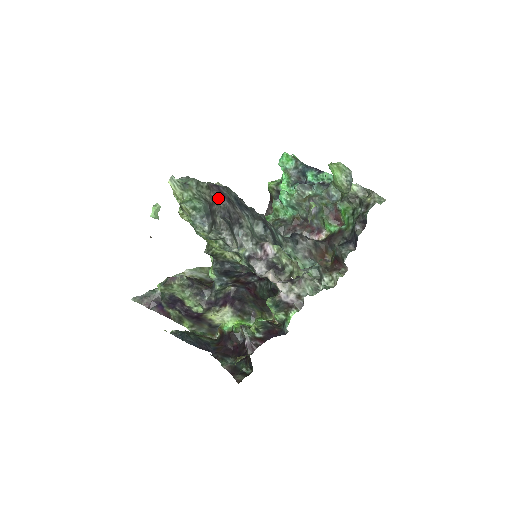
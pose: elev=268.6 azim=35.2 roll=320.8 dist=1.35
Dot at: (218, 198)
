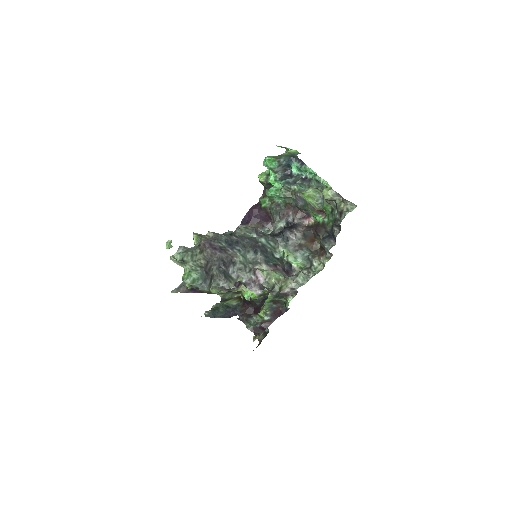
Dot at: (211, 255)
